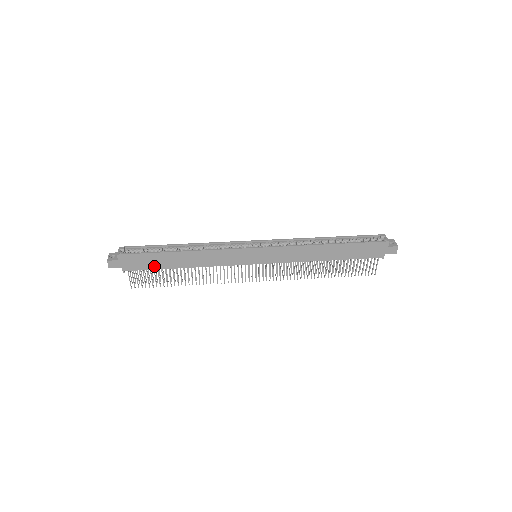
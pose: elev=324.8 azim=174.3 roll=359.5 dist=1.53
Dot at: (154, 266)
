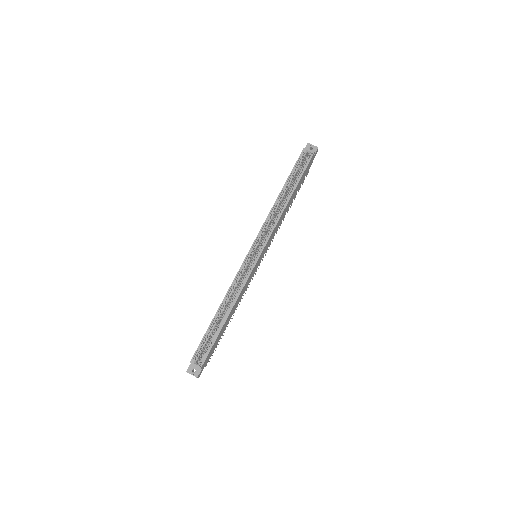
Dot at: (218, 341)
